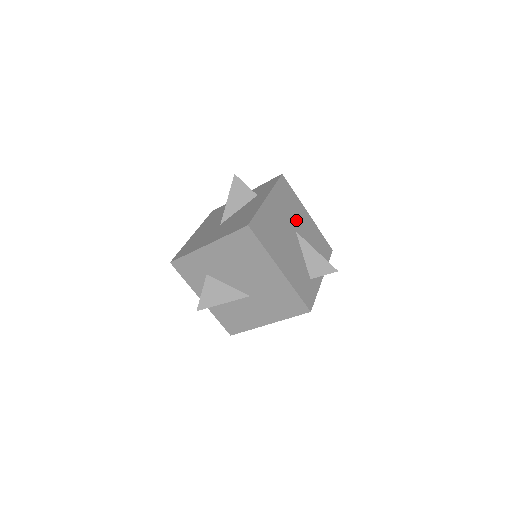
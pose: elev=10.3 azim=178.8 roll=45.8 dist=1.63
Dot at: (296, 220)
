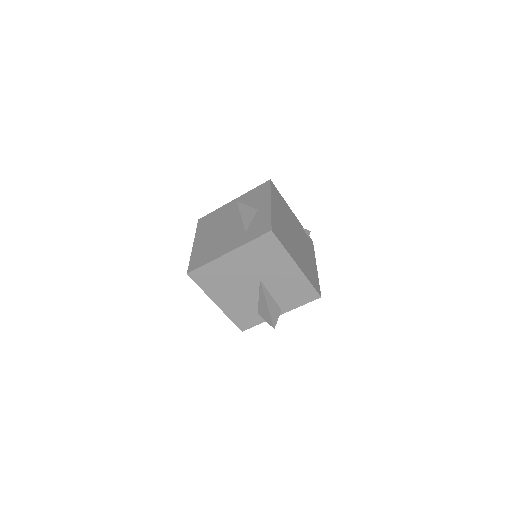
Dot at: (268, 271)
